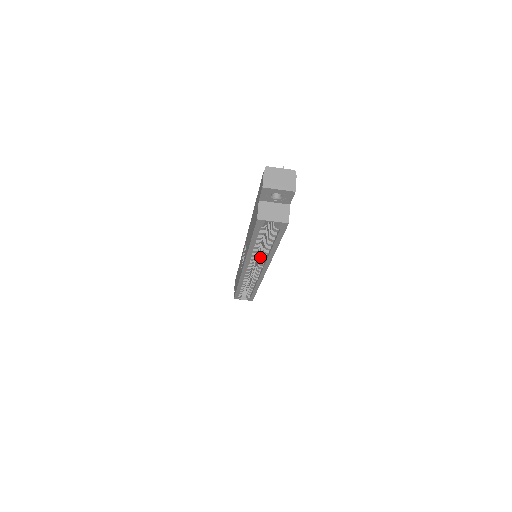
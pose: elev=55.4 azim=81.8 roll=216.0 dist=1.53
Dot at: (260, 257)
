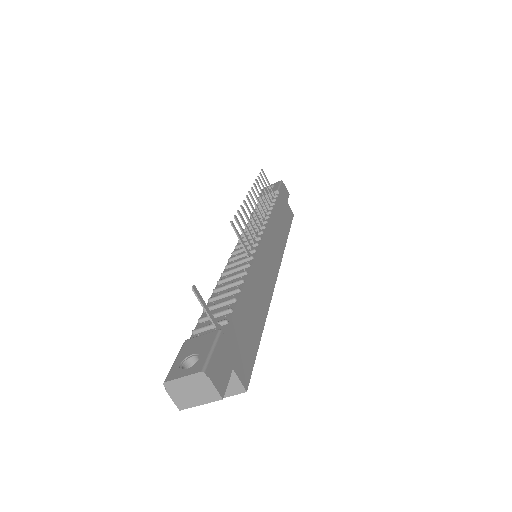
Dot at: occluded
